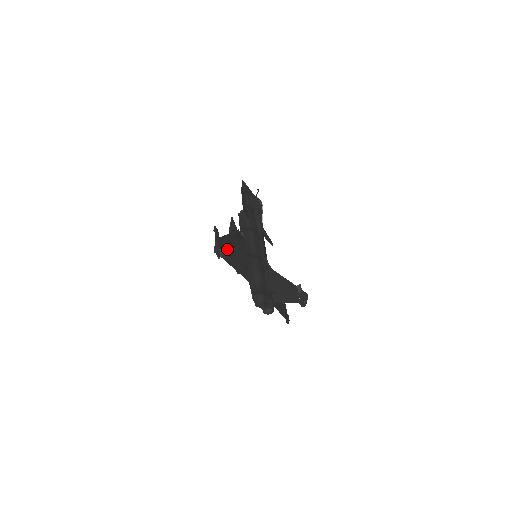
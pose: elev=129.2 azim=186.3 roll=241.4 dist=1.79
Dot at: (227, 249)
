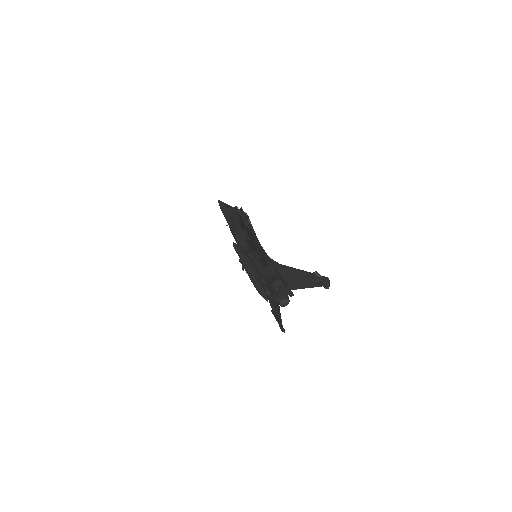
Dot at: occluded
